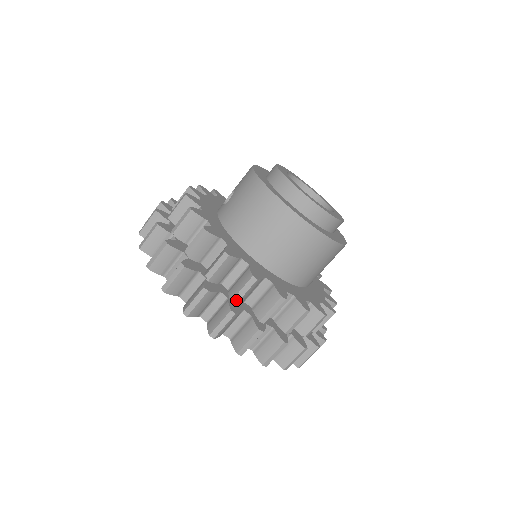
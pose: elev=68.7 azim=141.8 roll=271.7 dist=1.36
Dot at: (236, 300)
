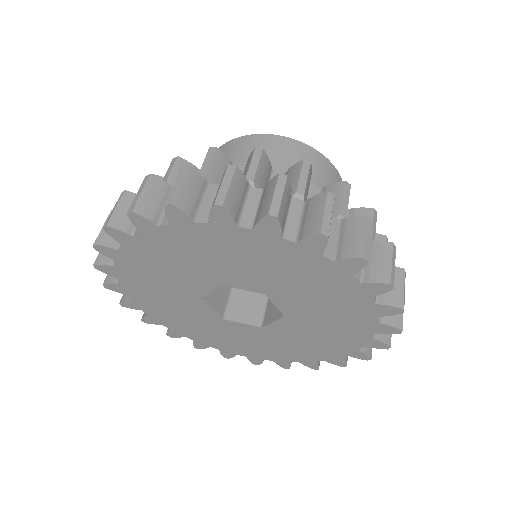
Dot at: occluded
